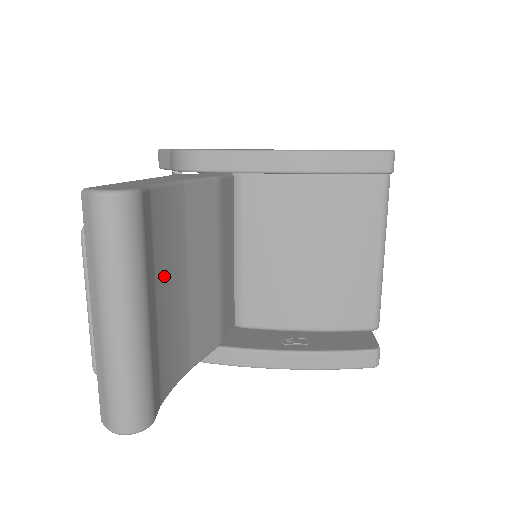
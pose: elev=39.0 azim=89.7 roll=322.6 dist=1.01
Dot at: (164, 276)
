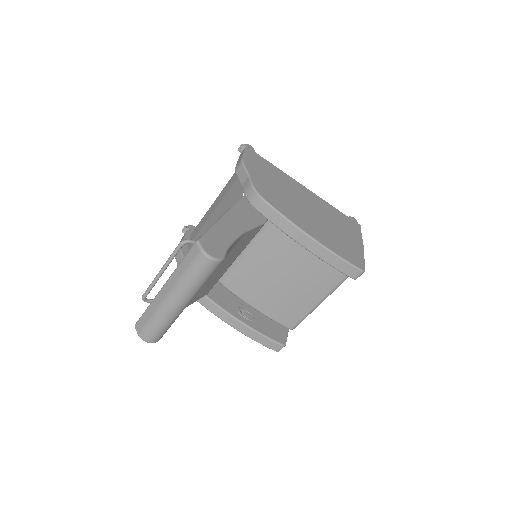
Dot at: occluded
